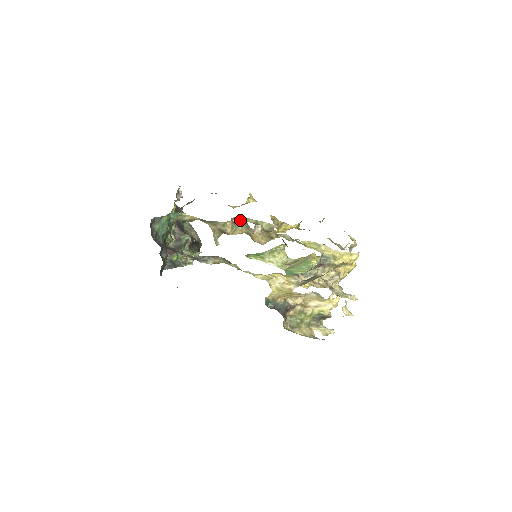
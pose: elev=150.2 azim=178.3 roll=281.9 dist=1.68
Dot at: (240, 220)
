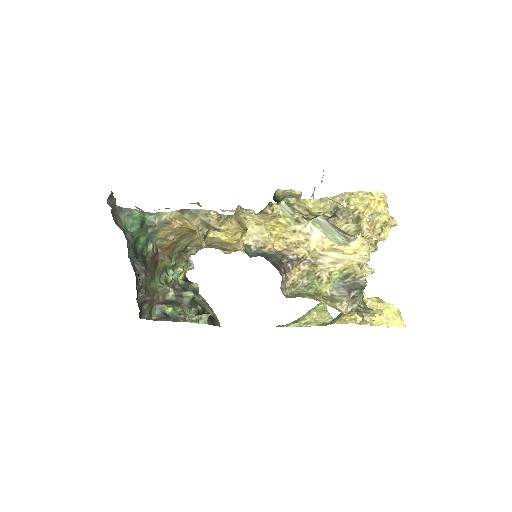
Dot at: occluded
